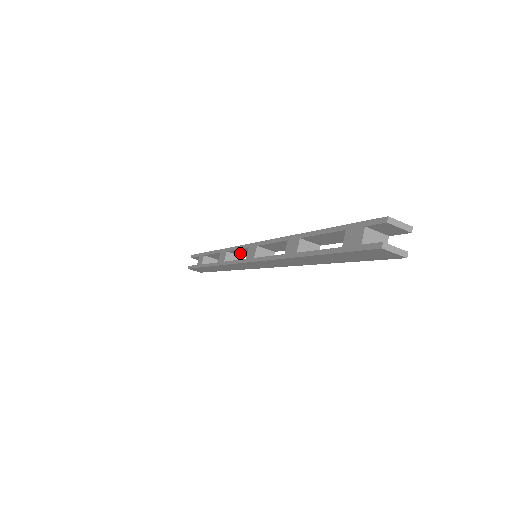
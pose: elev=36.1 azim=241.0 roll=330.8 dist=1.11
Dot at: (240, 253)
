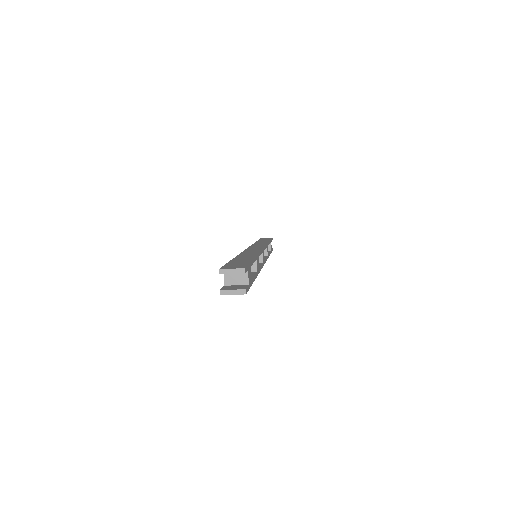
Dot at: occluded
